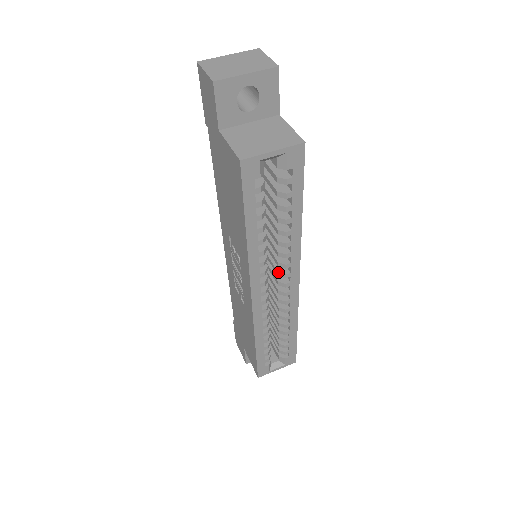
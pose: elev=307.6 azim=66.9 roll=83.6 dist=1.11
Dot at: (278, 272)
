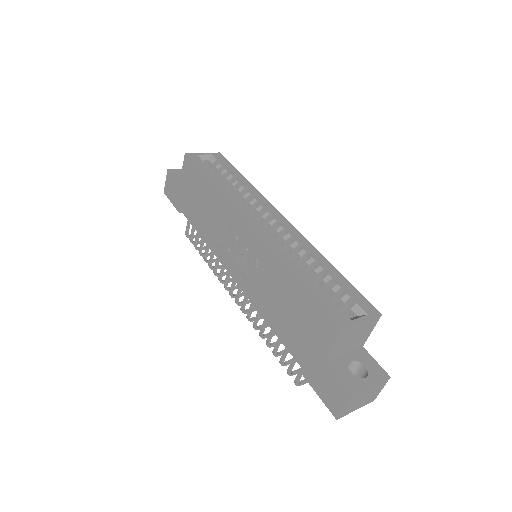
Dot at: (262, 216)
